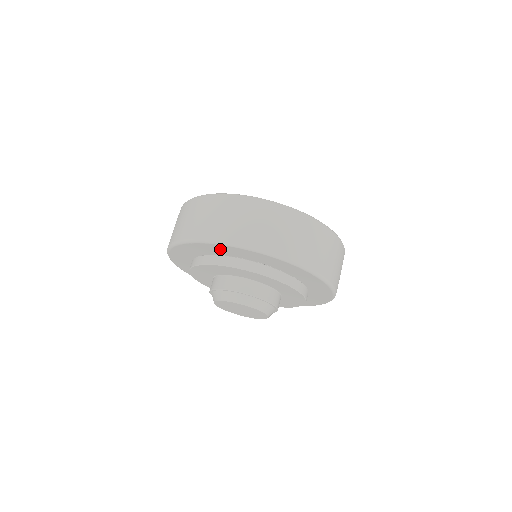
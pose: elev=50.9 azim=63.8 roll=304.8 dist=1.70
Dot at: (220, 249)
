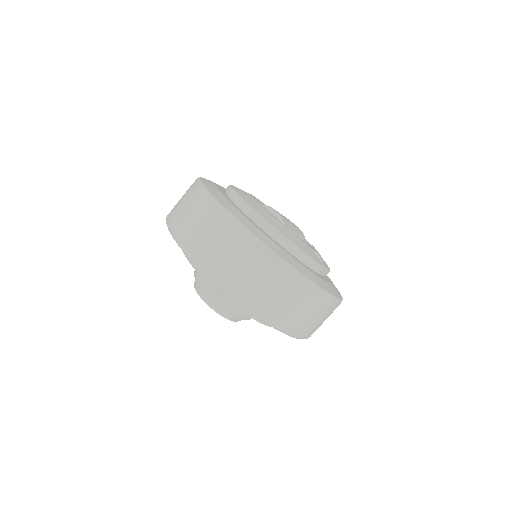
Dot at: occluded
